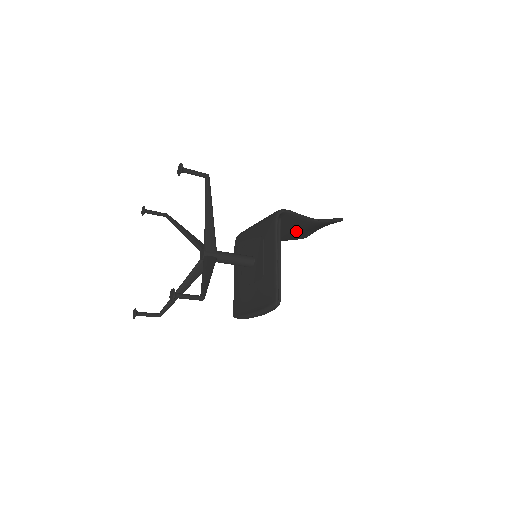
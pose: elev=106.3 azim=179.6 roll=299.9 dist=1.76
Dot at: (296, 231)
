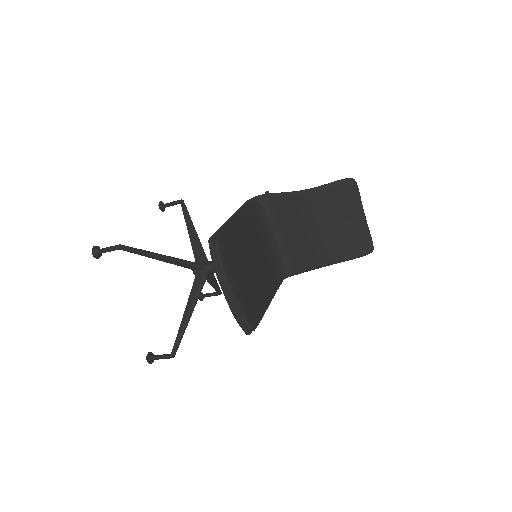
Dot at: (317, 227)
